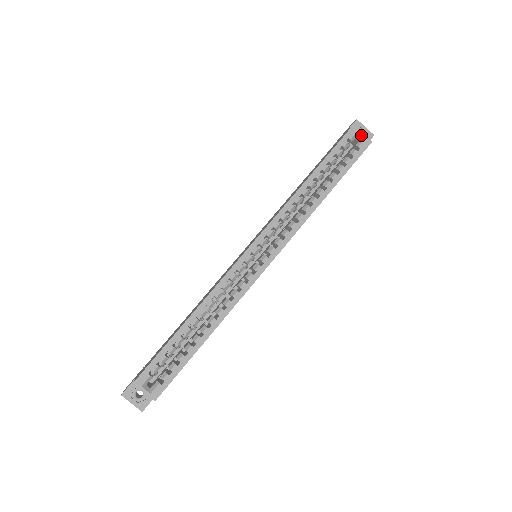
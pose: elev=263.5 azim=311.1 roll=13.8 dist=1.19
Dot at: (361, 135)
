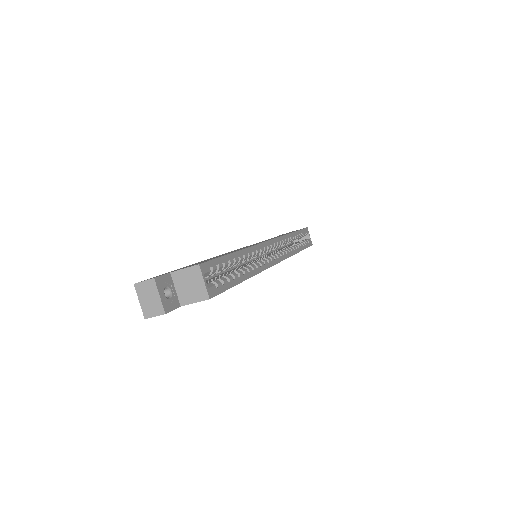
Dot at: (309, 236)
